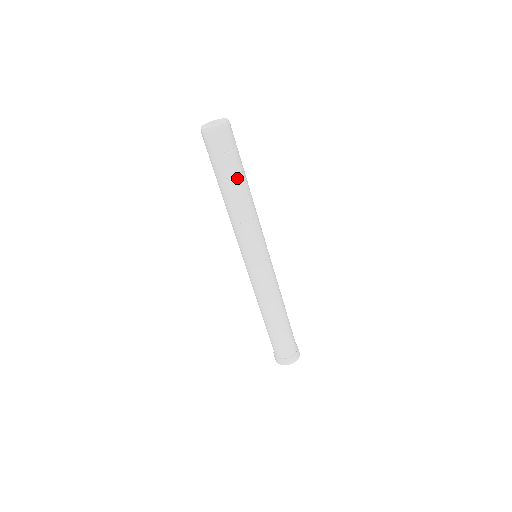
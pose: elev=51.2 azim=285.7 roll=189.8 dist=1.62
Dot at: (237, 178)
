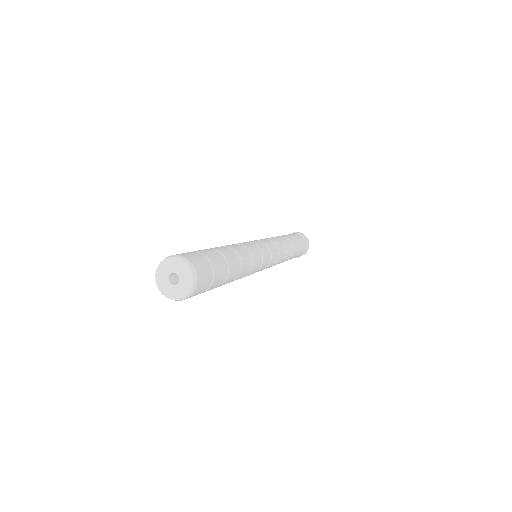
Dot at: (221, 285)
